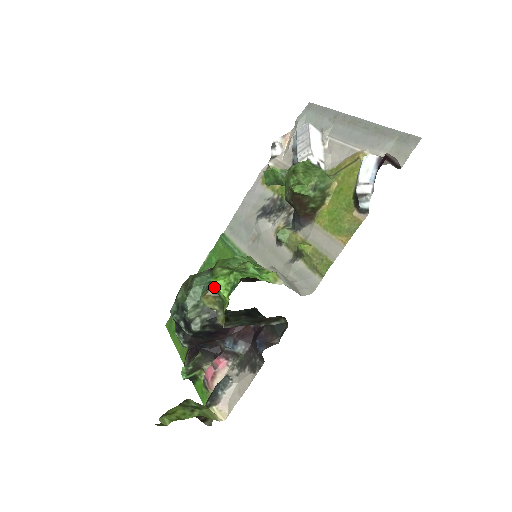
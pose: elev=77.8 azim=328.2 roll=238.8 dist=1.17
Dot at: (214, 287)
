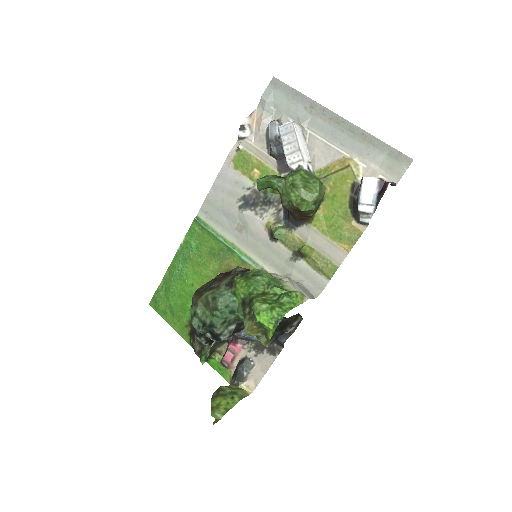
Dot at: (259, 322)
